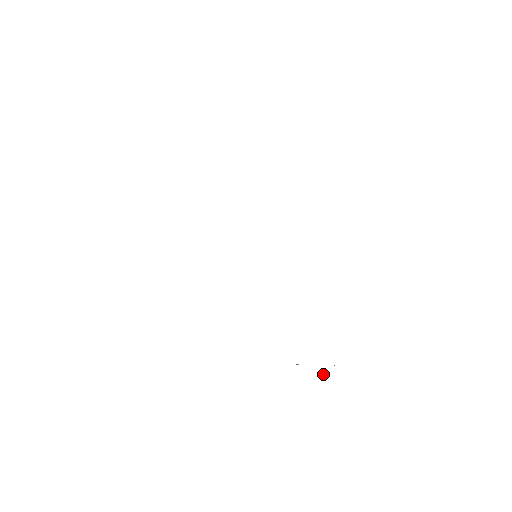
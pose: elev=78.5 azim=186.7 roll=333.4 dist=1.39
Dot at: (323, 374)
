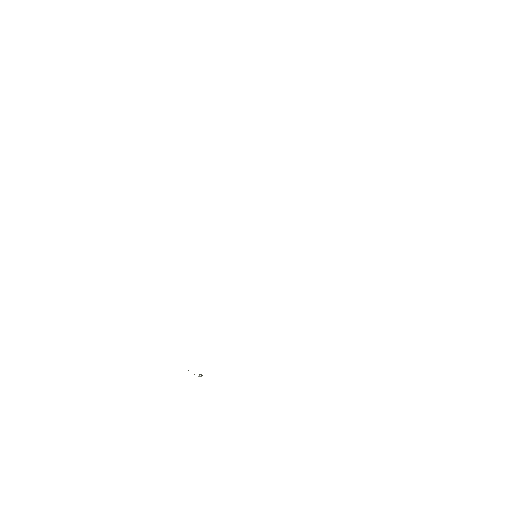
Dot at: (200, 374)
